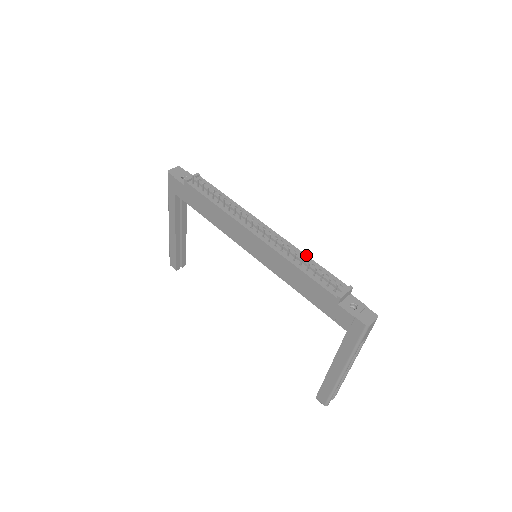
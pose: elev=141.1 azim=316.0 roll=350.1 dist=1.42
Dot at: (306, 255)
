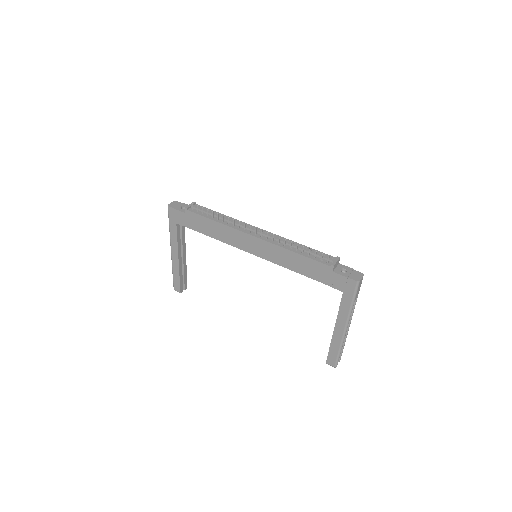
Dot at: (298, 243)
